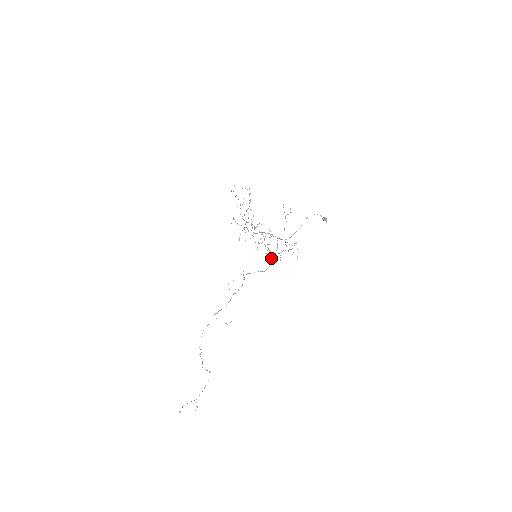
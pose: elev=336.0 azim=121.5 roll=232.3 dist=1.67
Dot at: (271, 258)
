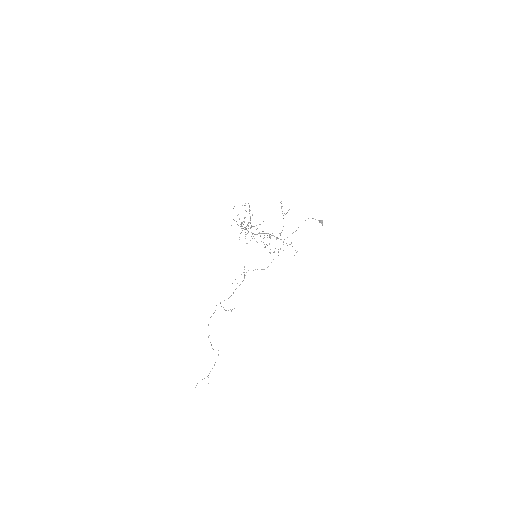
Dot at: (270, 252)
